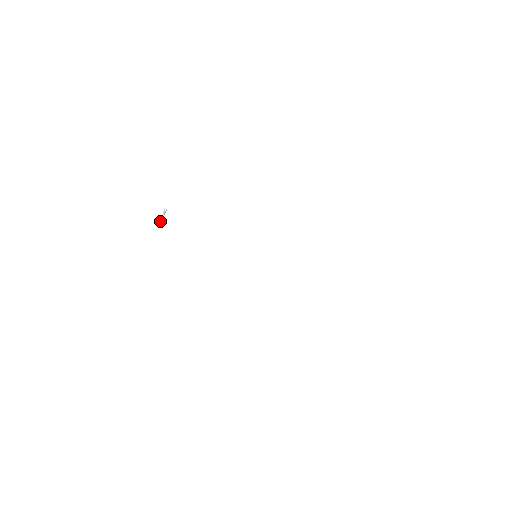
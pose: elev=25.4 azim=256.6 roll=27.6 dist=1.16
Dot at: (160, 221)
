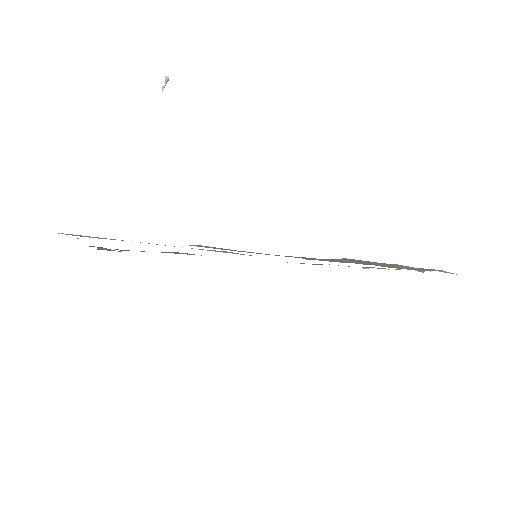
Dot at: (162, 90)
